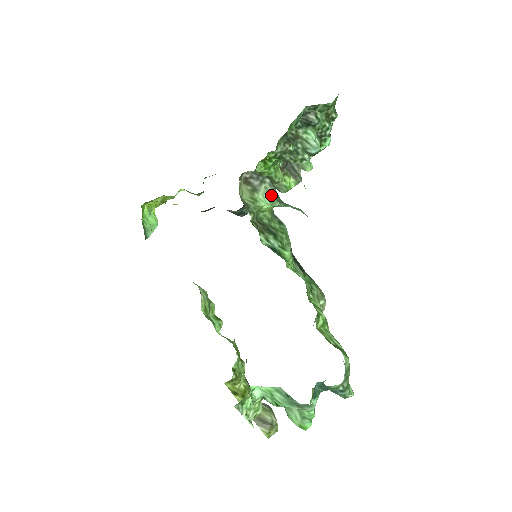
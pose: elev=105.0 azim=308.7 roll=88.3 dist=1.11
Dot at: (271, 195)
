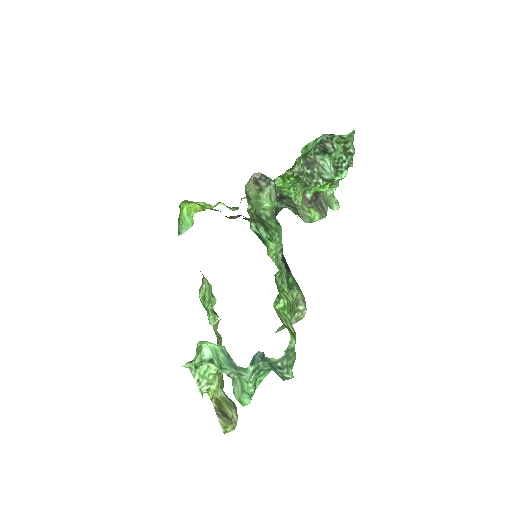
Dot at: (273, 196)
